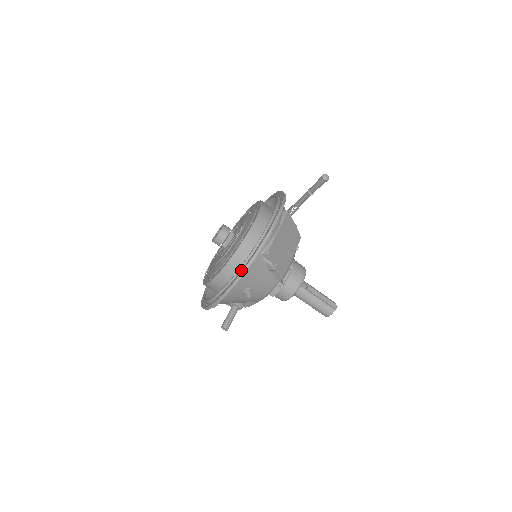
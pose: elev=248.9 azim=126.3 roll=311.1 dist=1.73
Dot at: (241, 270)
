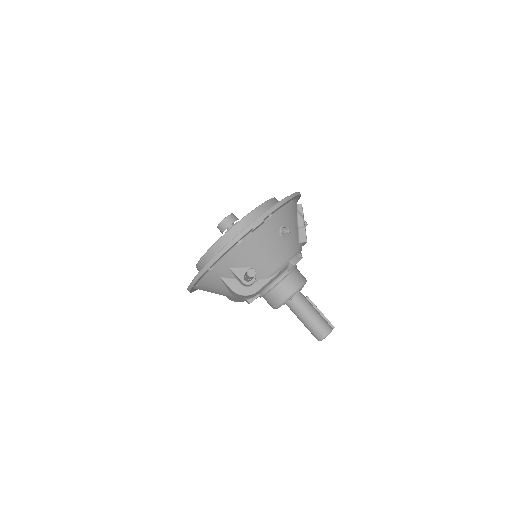
Dot at: occluded
